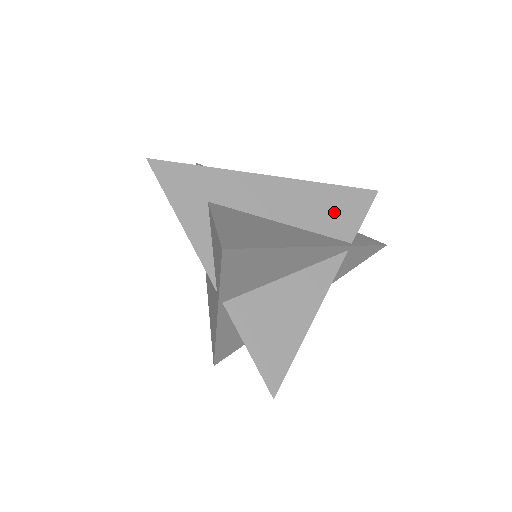
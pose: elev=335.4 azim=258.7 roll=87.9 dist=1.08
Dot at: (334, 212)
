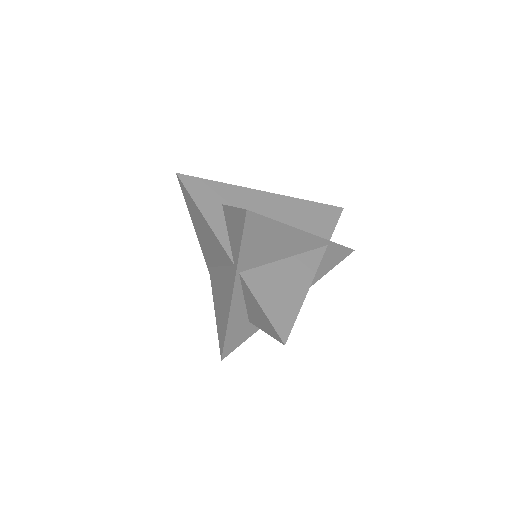
Dot at: (314, 219)
